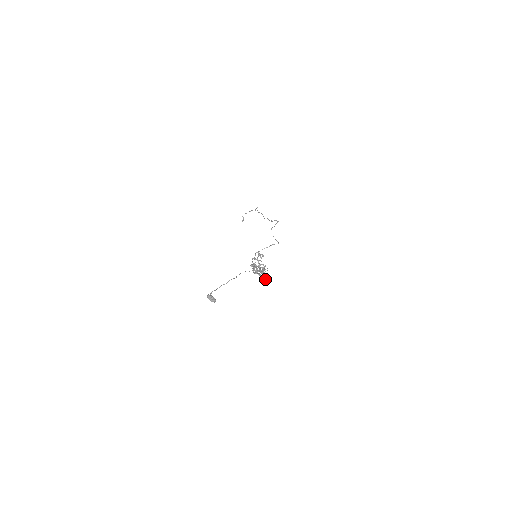
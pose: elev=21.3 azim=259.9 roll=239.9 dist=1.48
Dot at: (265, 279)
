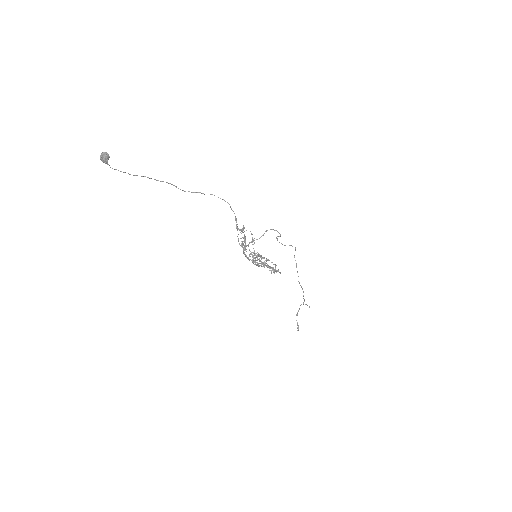
Dot at: (243, 228)
